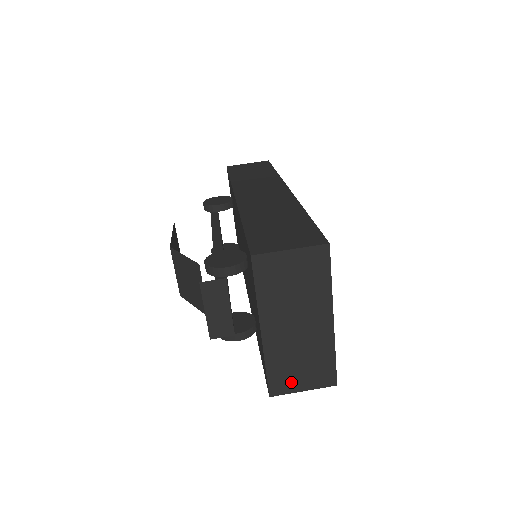
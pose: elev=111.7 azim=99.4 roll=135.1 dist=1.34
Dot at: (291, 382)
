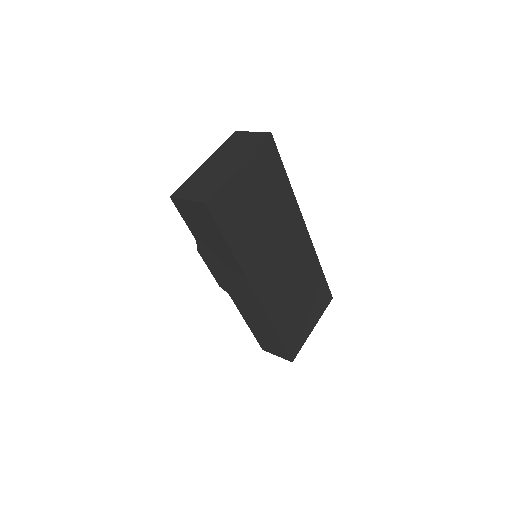
Dot at: (188, 192)
